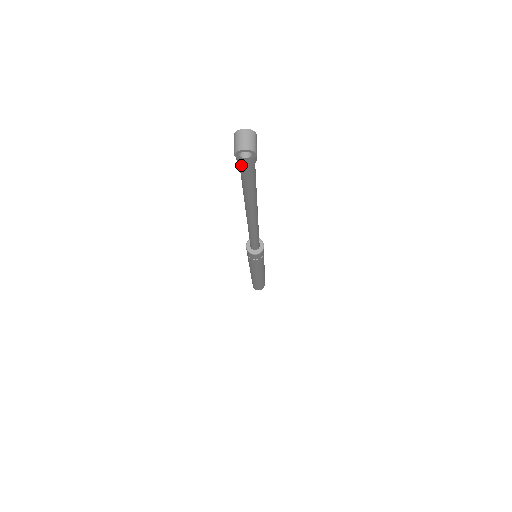
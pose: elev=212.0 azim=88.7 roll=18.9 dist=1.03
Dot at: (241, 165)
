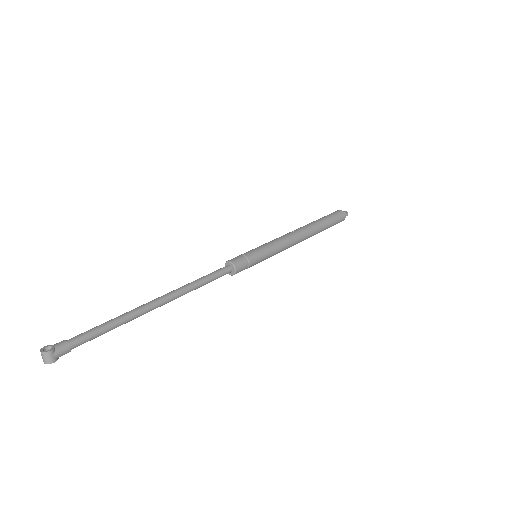
Dot at: occluded
